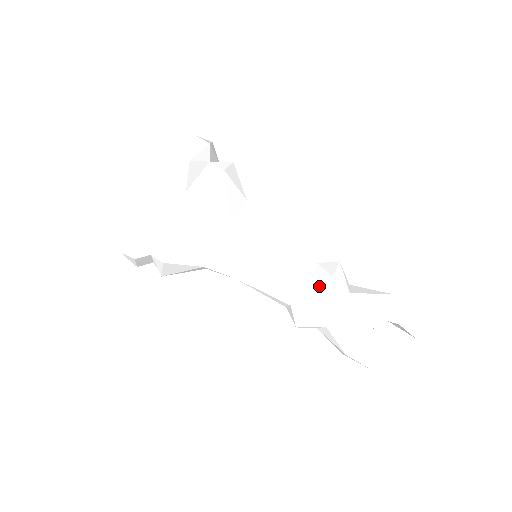
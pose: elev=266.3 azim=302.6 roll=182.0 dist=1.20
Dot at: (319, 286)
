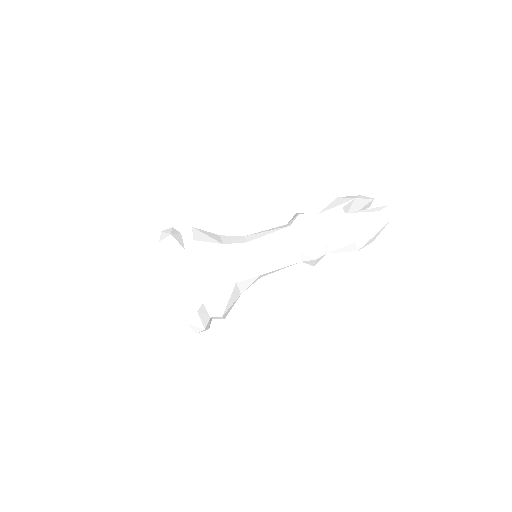
Dot at: (299, 225)
